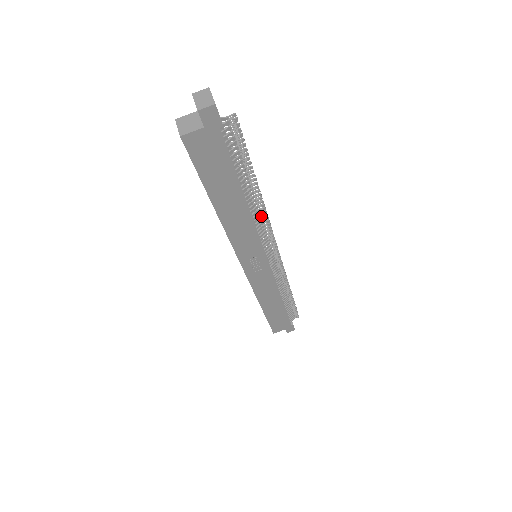
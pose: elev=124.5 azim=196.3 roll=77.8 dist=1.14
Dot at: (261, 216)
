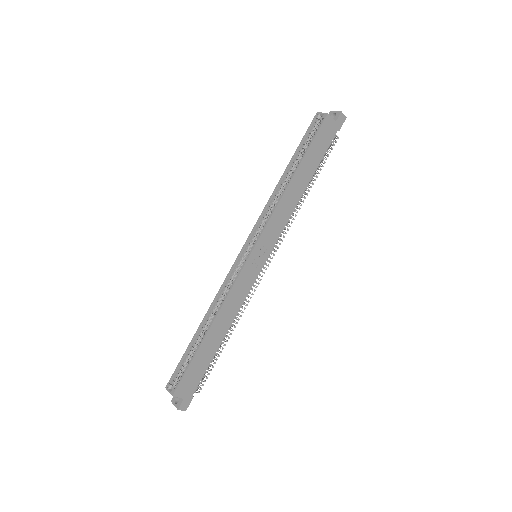
Dot at: (290, 217)
